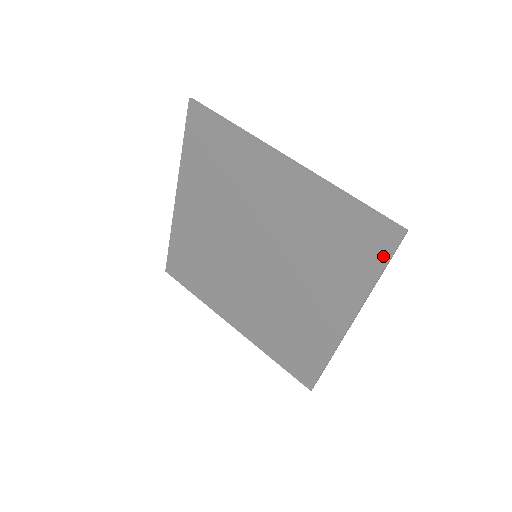
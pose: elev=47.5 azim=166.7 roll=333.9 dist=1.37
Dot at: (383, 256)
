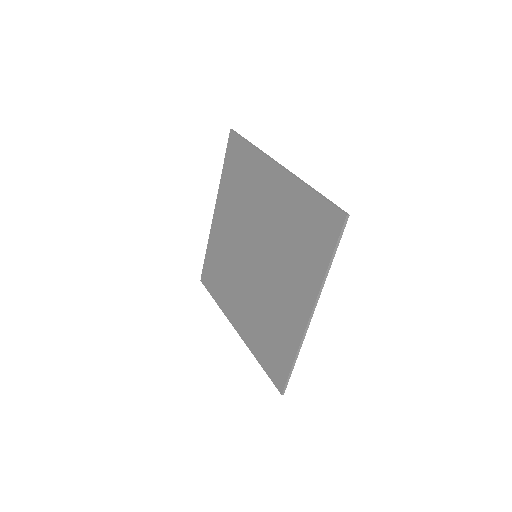
Dot at: (332, 241)
